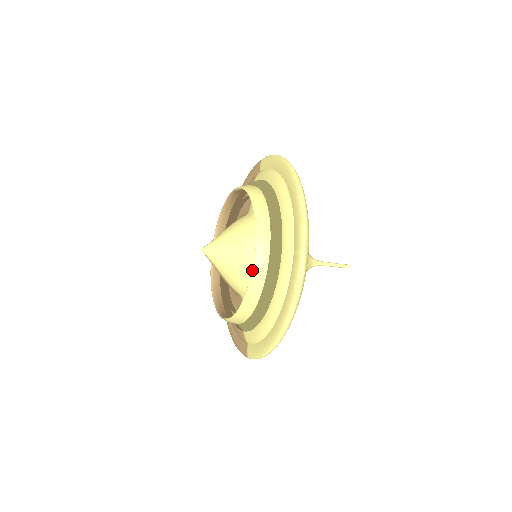
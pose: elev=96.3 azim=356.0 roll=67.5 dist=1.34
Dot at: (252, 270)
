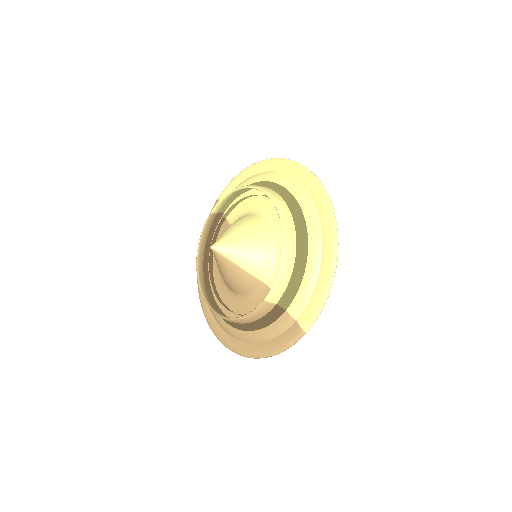
Dot at: (279, 215)
